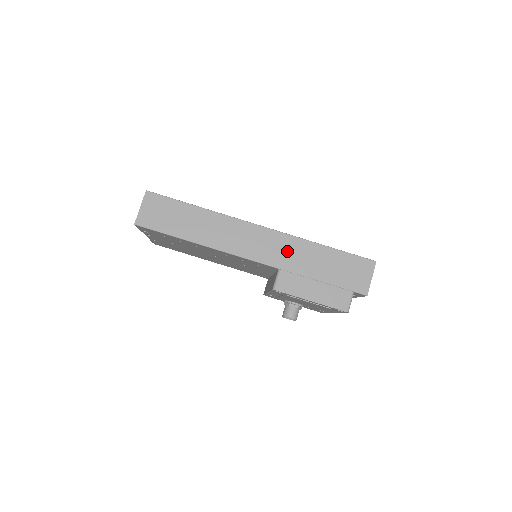
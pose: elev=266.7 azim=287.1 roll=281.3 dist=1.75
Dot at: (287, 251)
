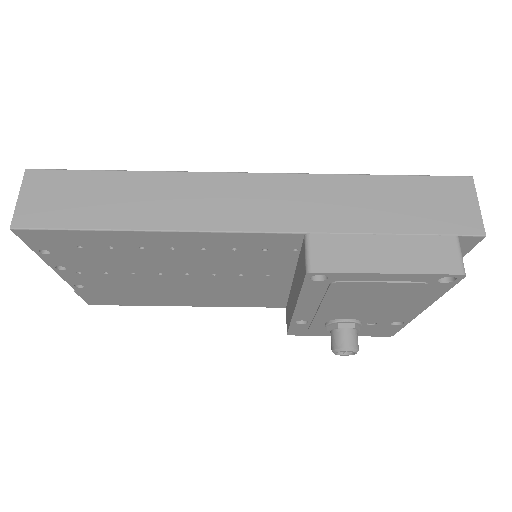
Dot at: (309, 200)
